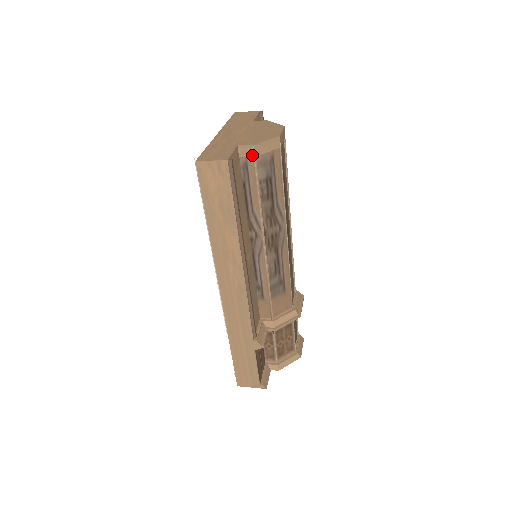
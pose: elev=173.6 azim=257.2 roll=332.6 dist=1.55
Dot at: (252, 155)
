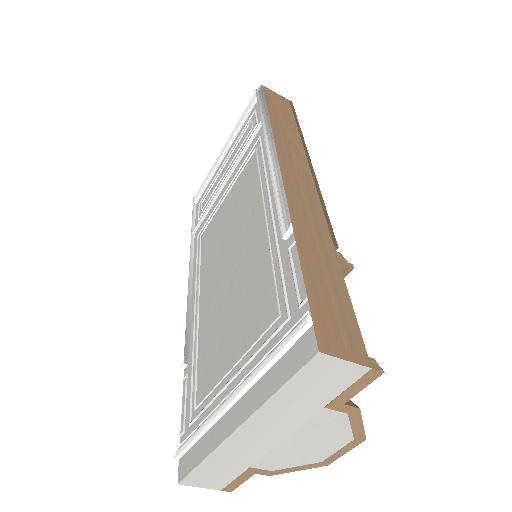
Dot at: occluded
